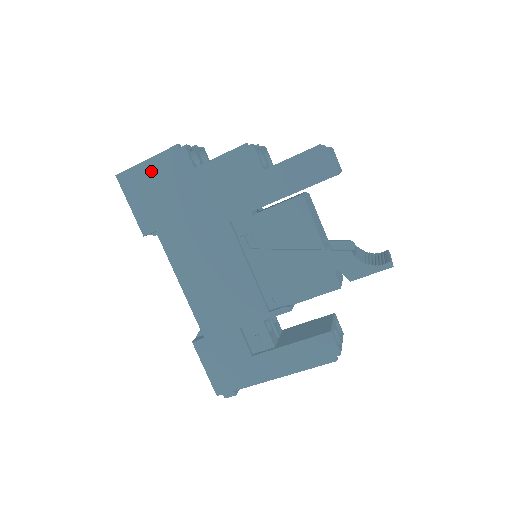
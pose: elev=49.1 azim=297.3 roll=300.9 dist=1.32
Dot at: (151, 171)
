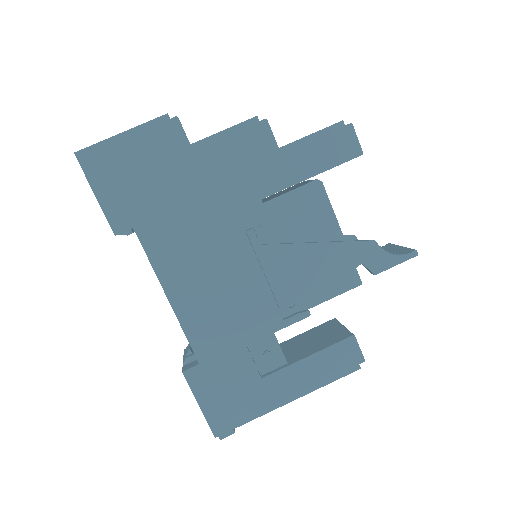
Dot at: (129, 147)
